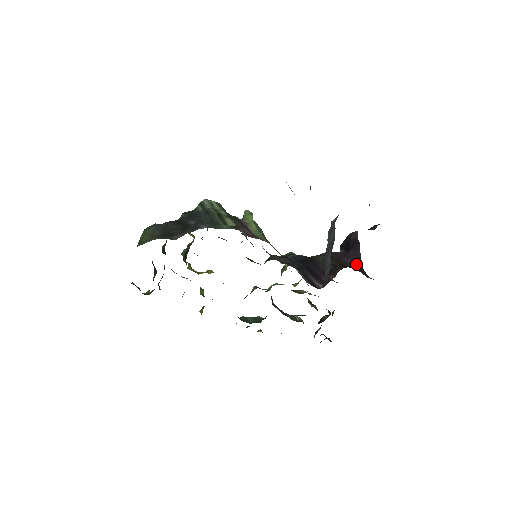
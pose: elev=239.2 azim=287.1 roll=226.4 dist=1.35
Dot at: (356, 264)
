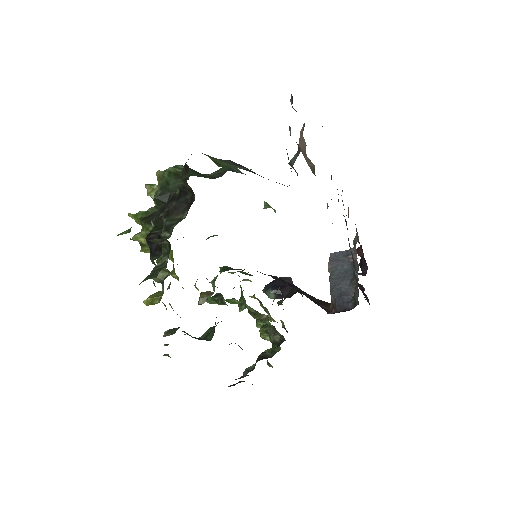
Dot at: occluded
